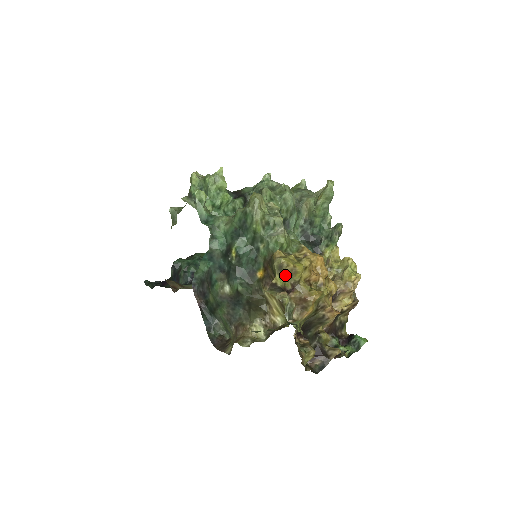
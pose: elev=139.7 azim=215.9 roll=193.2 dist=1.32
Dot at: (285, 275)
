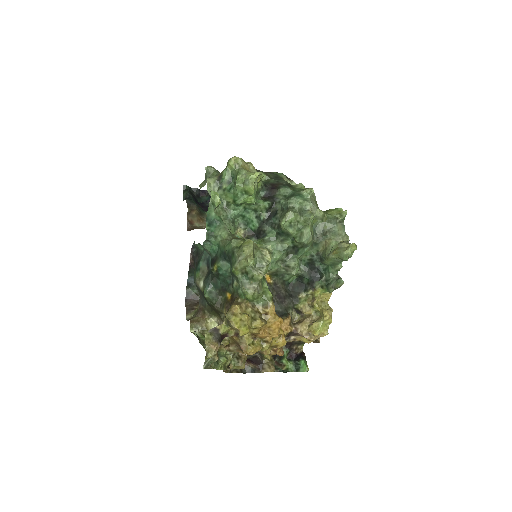
Dot at: (231, 327)
